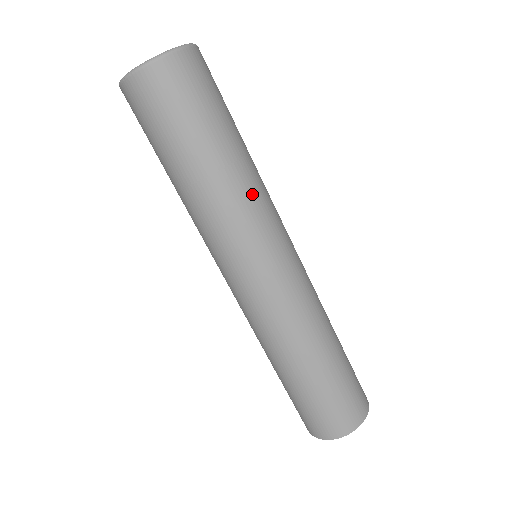
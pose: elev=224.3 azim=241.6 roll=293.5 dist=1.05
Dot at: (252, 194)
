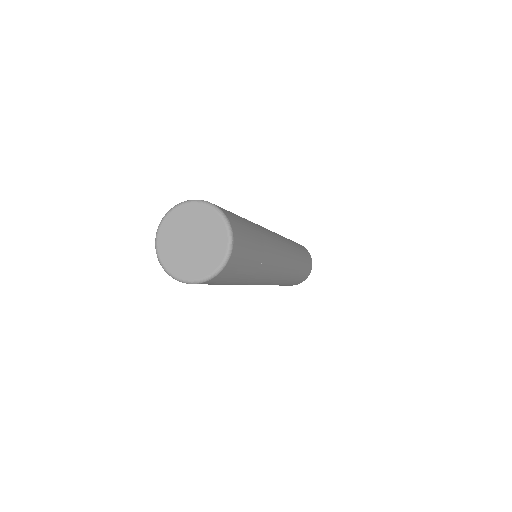
Dot at: (269, 265)
